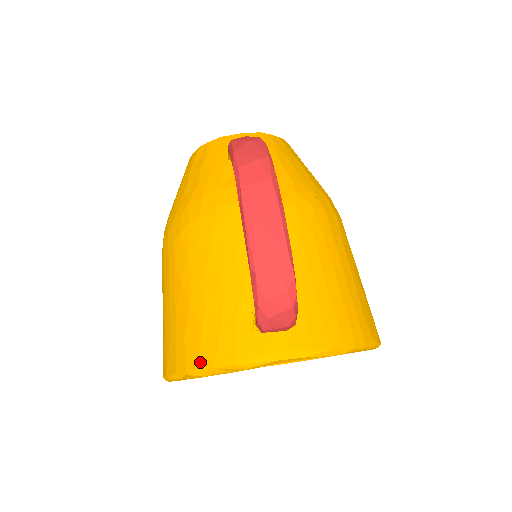
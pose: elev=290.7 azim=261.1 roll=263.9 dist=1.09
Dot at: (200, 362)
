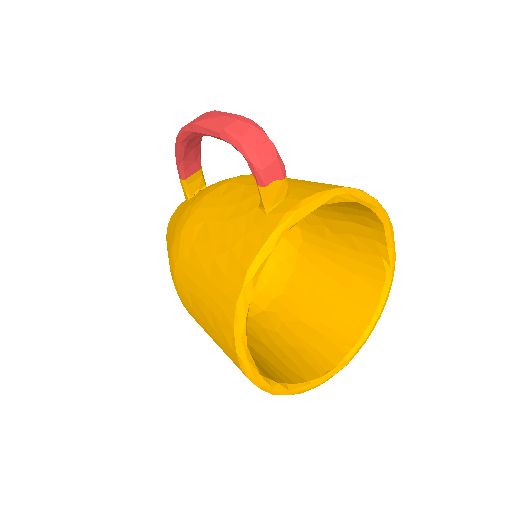
Dot at: (245, 265)
